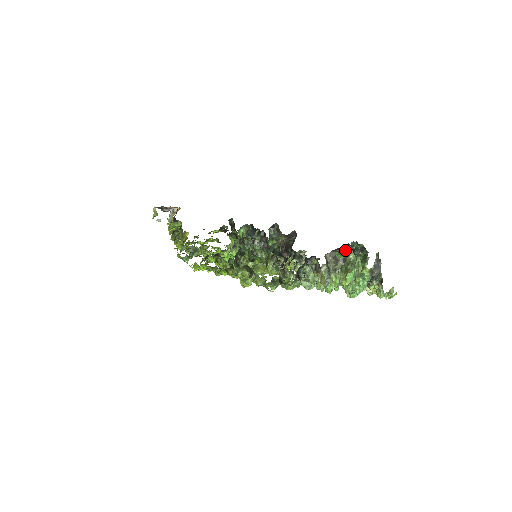
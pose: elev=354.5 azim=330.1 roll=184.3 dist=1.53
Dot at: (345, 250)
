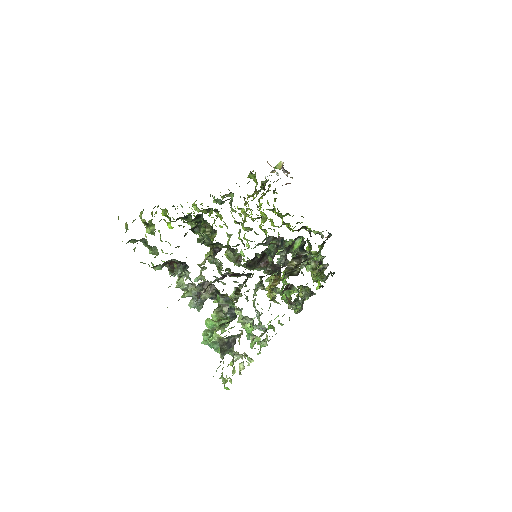
Dot at: (220, 296)
